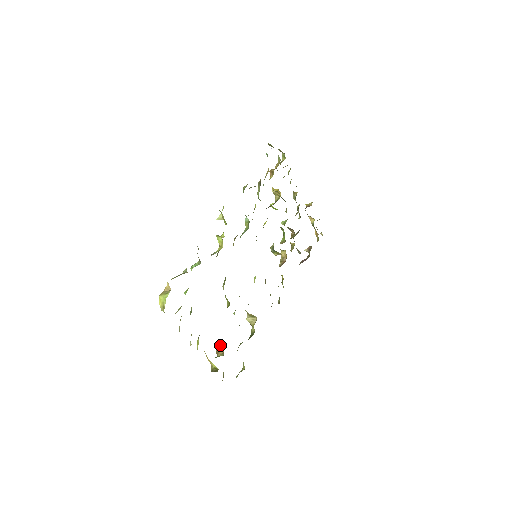
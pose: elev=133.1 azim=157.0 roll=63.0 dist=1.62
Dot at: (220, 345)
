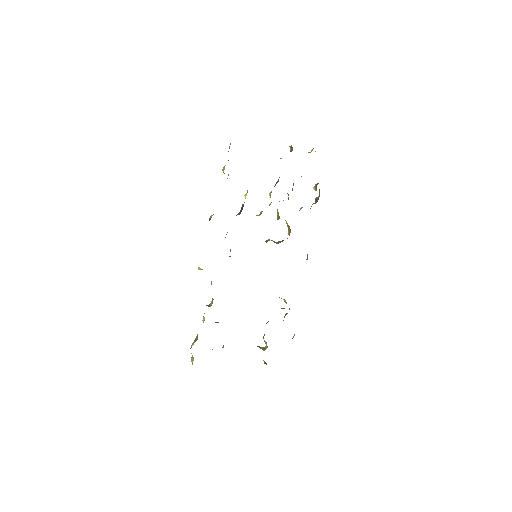
Dot at: occluded
